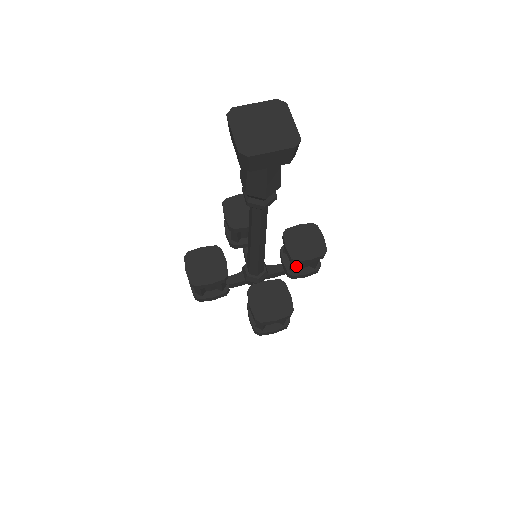
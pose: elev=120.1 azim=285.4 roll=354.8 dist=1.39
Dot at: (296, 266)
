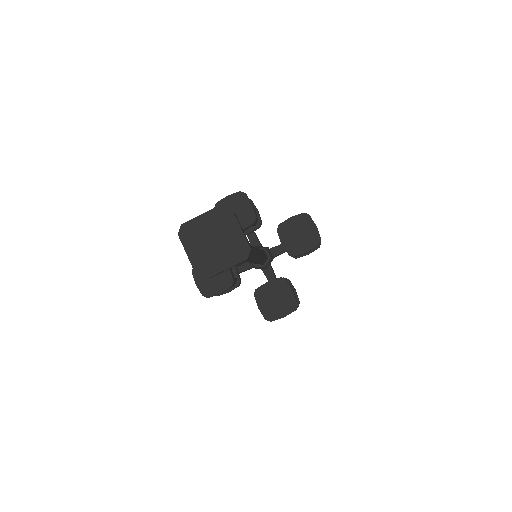
Dot at: occluded
